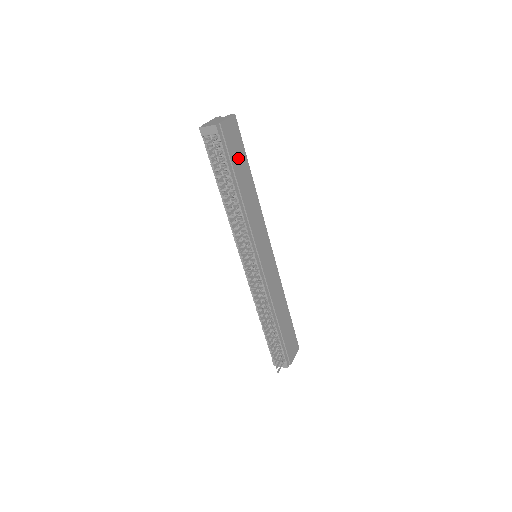
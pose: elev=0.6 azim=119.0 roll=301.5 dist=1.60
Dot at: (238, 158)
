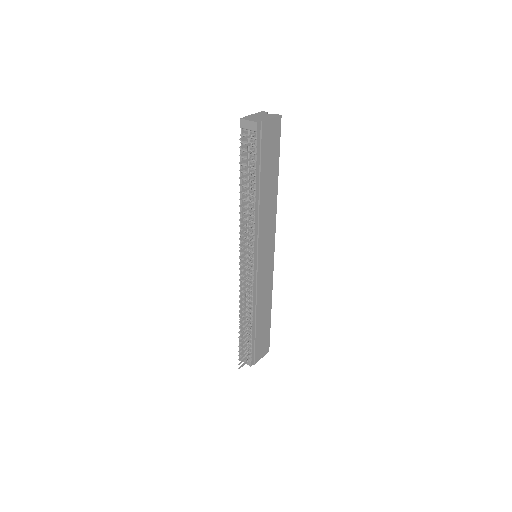
Dot at: (269, 160)
